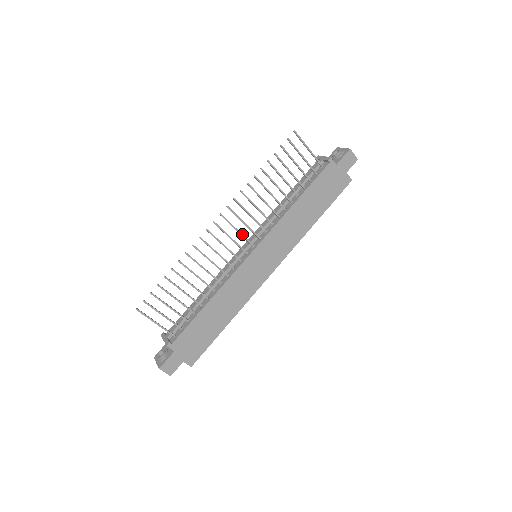
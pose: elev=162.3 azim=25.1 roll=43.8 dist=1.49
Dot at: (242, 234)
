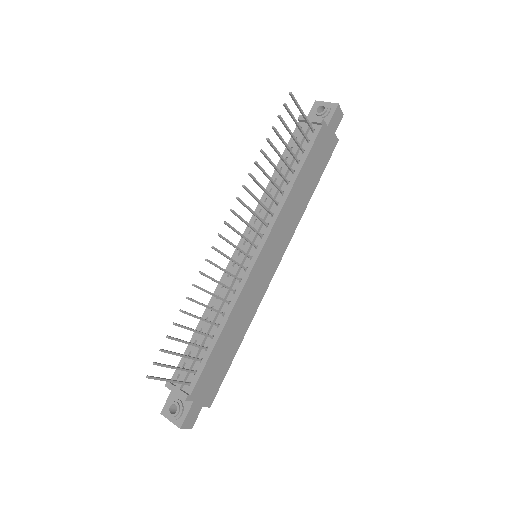
Dot at: (246, 238)
